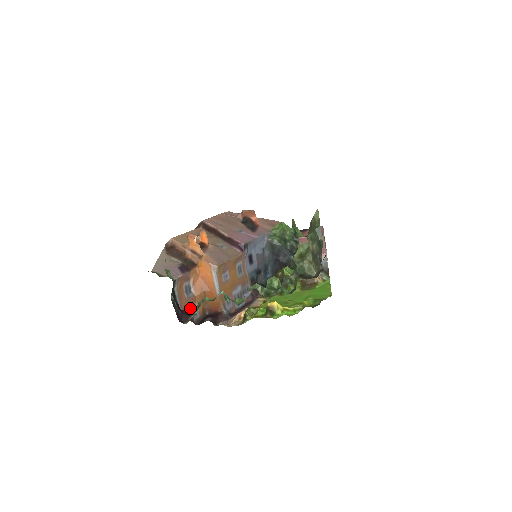
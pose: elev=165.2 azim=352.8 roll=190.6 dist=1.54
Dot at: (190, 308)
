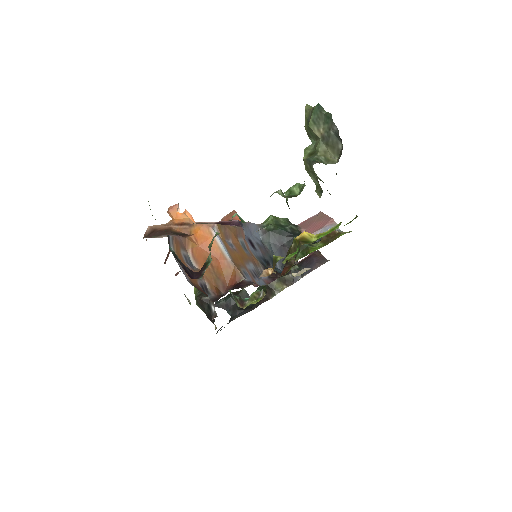
Dot at: (199, 283)
